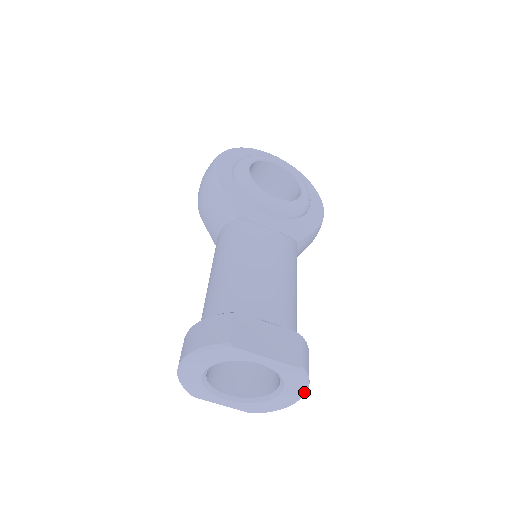
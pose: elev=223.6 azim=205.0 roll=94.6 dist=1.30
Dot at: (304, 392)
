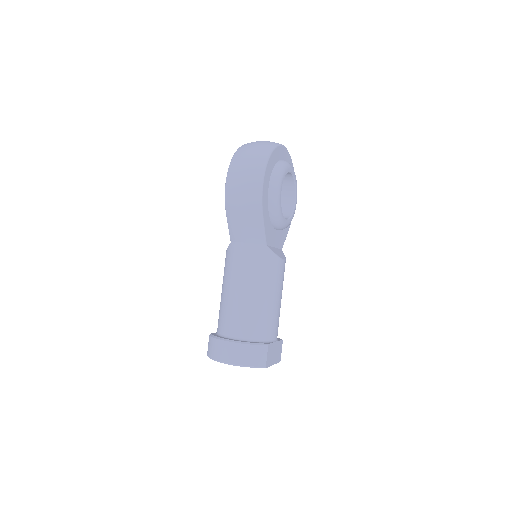
Dot at: occluded
